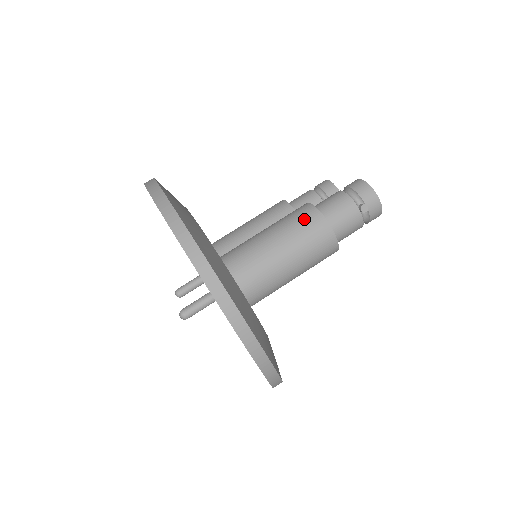
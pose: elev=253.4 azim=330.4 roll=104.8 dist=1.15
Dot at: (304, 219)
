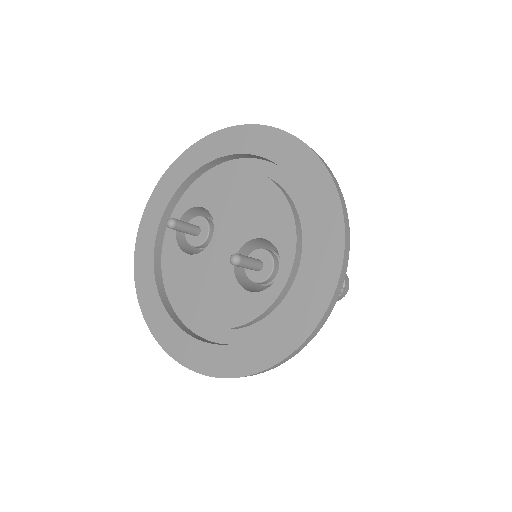
Dot at: occluded
